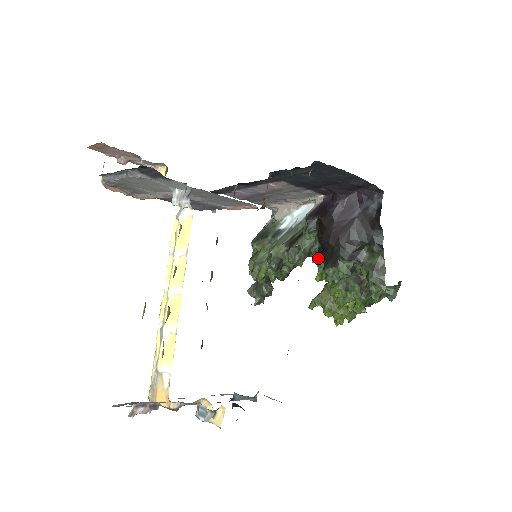
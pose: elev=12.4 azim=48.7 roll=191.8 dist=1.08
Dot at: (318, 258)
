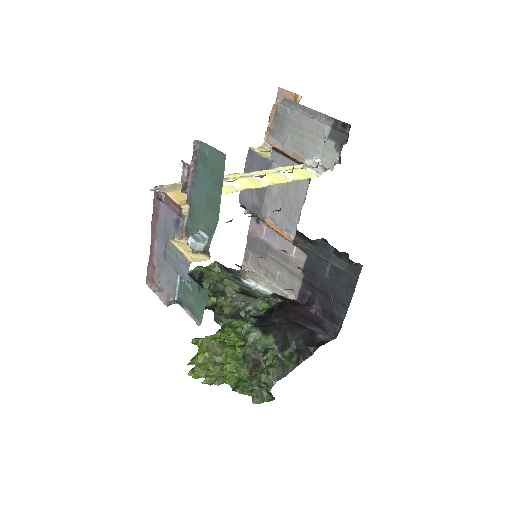
Dot at: (256, 318)
